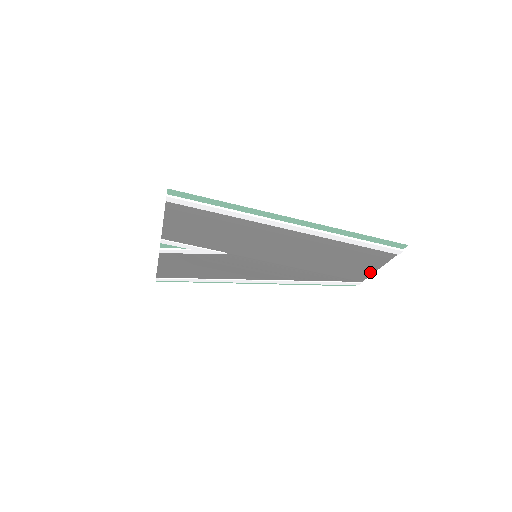
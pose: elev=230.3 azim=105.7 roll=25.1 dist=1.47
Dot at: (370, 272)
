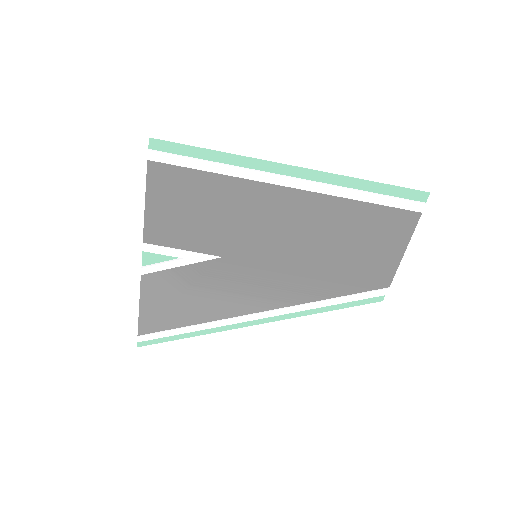
Dot at: (395, 262)
